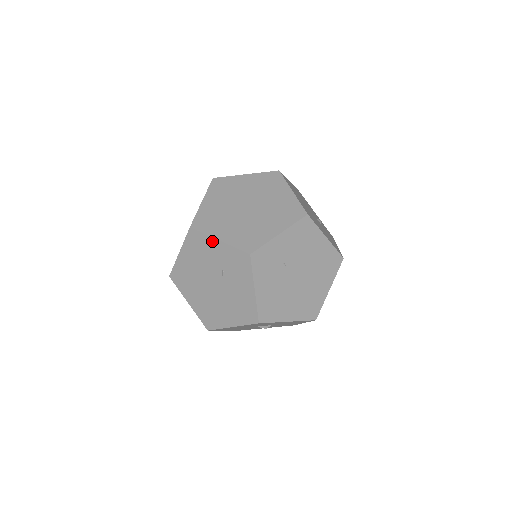
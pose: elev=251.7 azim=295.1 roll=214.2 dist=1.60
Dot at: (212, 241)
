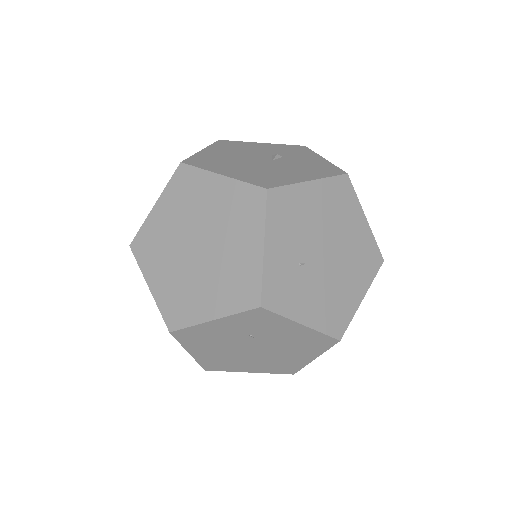
Dot at: (206, 326)
